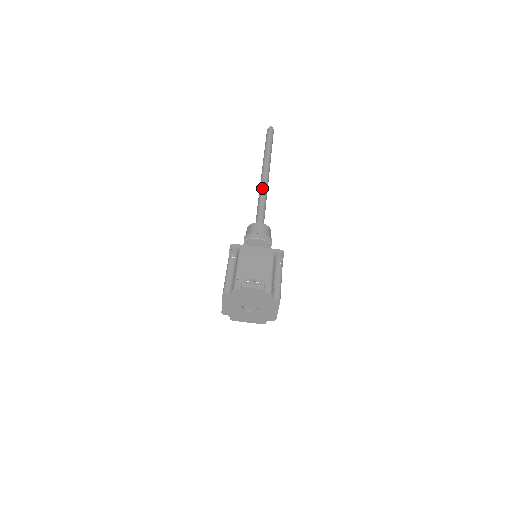
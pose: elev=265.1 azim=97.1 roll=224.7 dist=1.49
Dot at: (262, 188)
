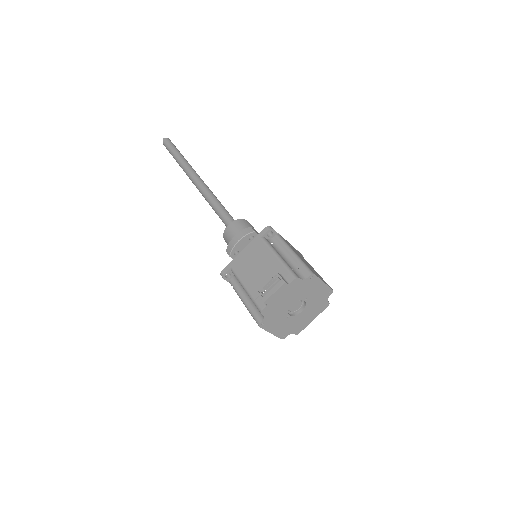
Dot at: (204, 194)
